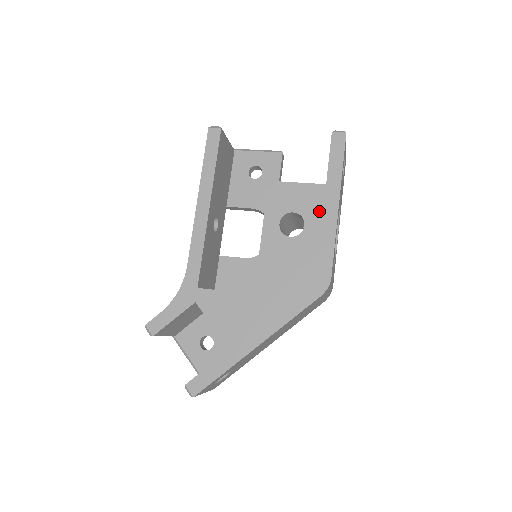
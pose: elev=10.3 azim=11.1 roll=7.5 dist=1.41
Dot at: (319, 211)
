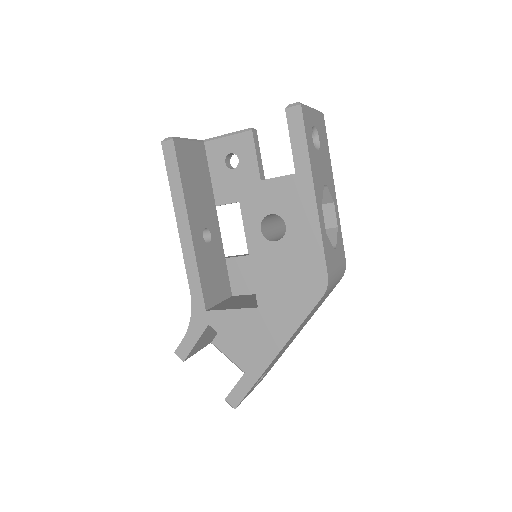
Dot at: (296, 206)
